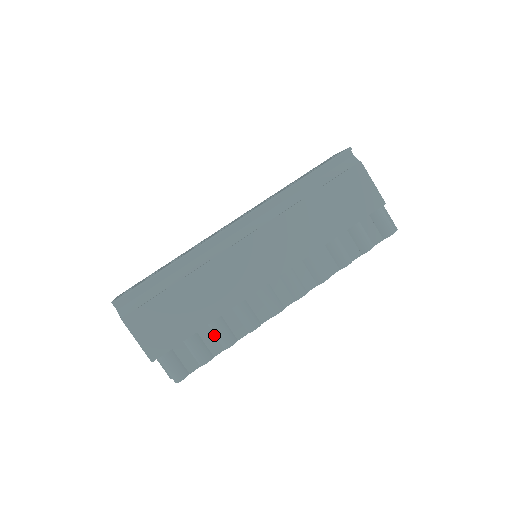
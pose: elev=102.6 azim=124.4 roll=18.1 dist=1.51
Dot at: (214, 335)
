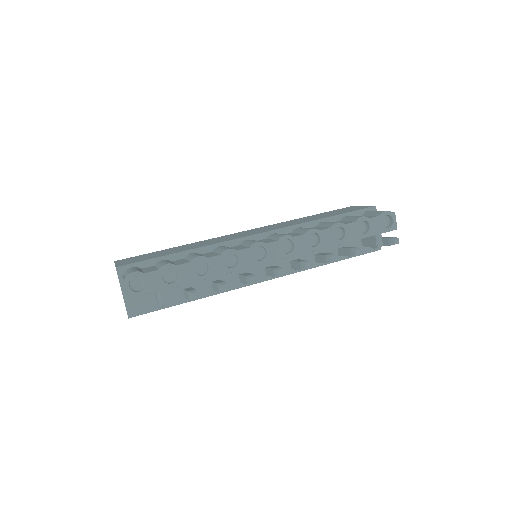
Dot at: (186, 260)
